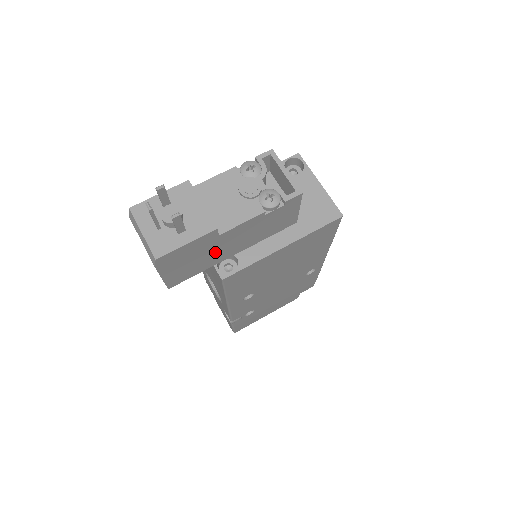
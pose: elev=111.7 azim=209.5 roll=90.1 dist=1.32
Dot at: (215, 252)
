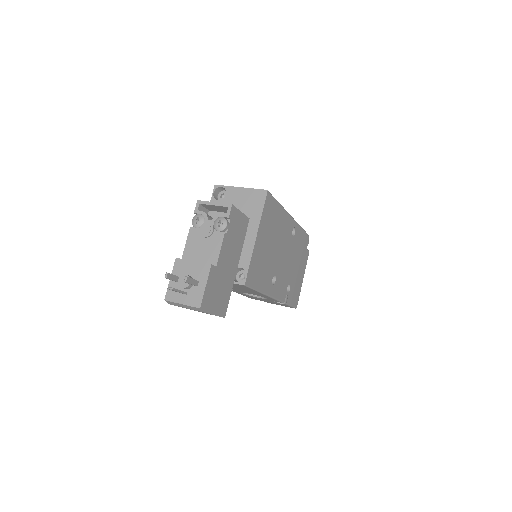
Dot at: (225, 276)
